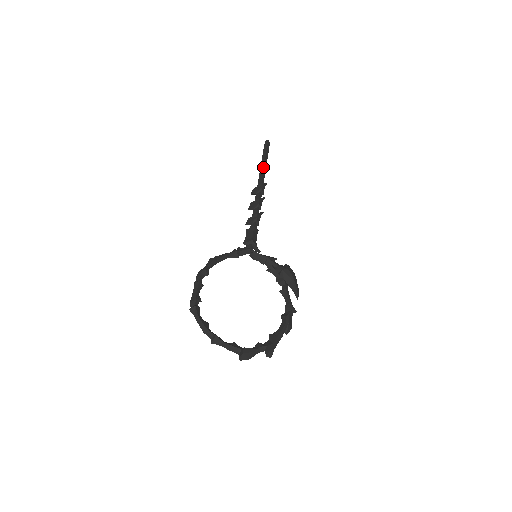
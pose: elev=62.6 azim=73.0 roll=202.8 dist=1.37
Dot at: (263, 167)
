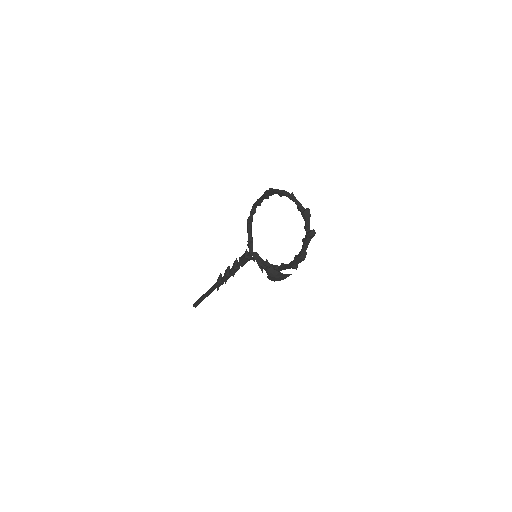
Dot at: occluded
